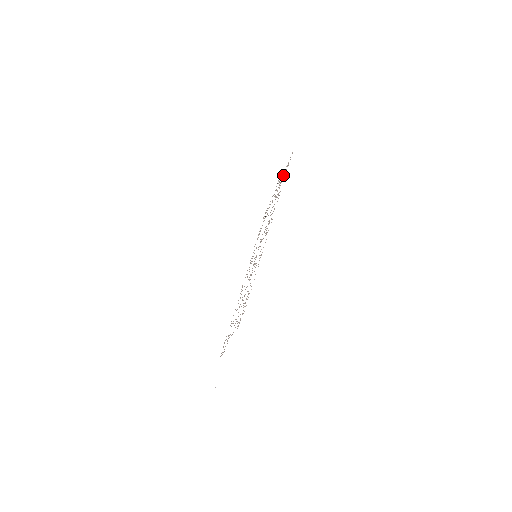
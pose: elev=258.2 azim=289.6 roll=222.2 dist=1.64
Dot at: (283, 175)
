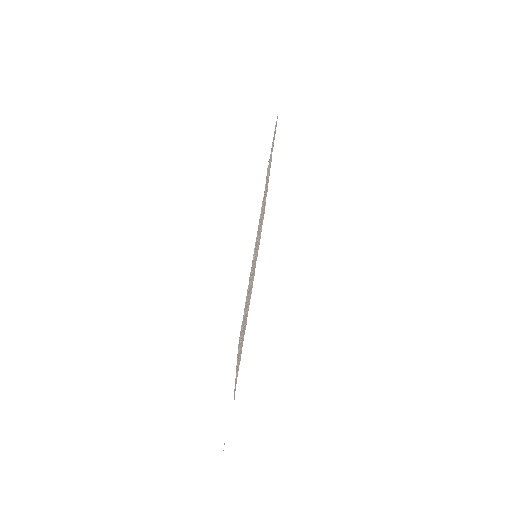
Dot at: occluded
